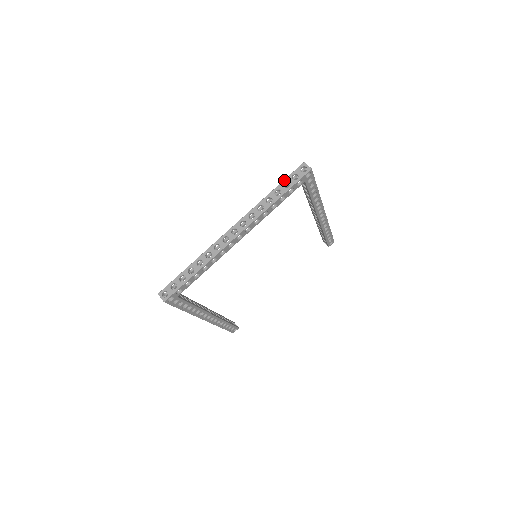
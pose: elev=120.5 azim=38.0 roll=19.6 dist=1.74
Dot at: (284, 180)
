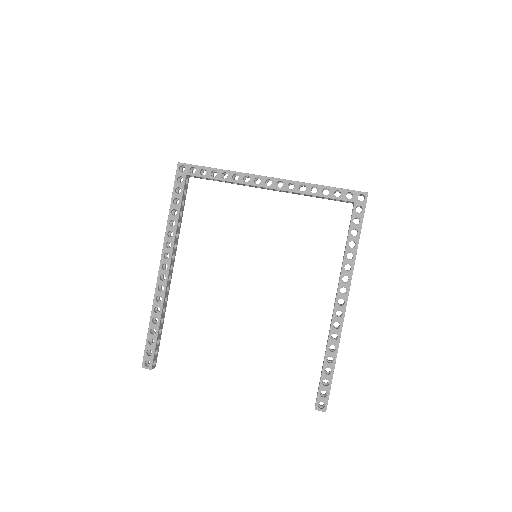
Dot at: occluded
